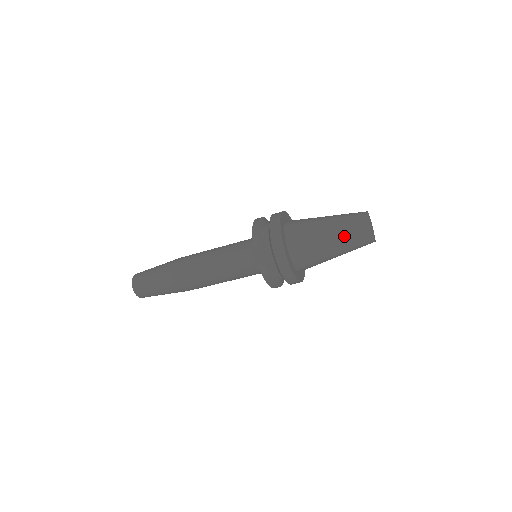
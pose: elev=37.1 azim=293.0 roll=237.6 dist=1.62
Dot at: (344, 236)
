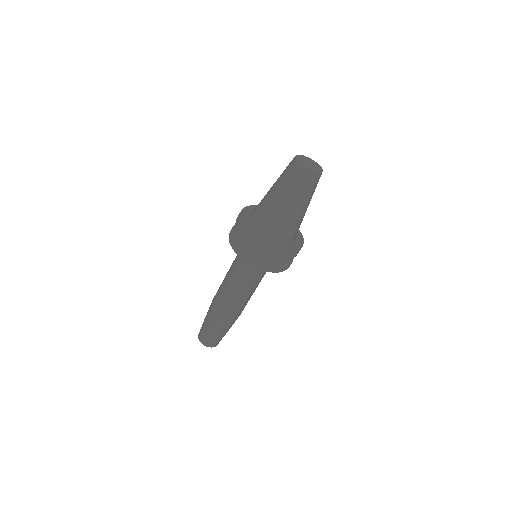
Dot at: (297, 195)
